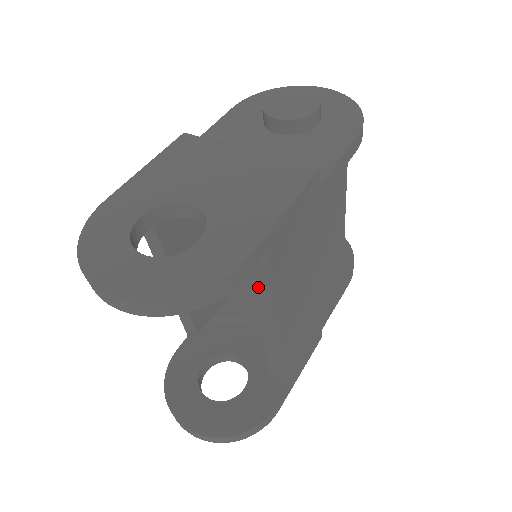
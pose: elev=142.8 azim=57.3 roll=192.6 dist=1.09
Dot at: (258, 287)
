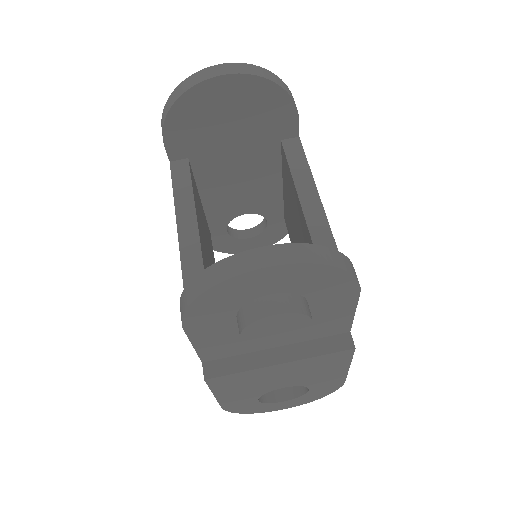
Dot at: occluded
